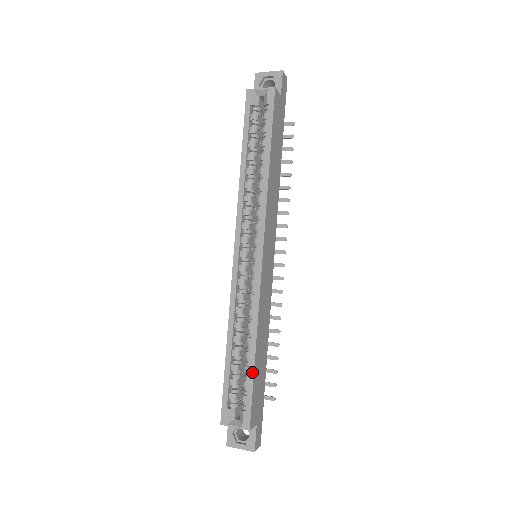
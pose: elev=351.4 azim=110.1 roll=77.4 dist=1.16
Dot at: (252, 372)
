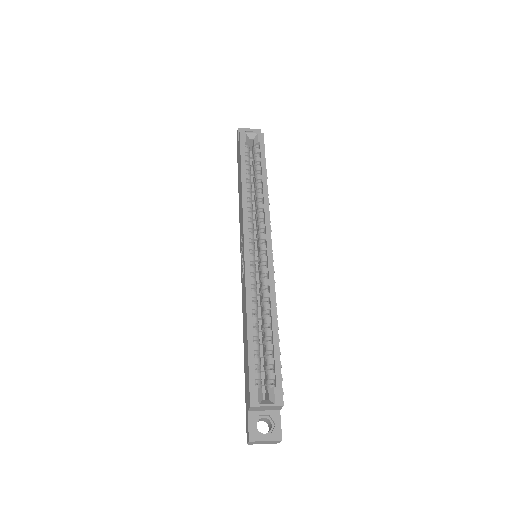
Dot at: (277, 347)
